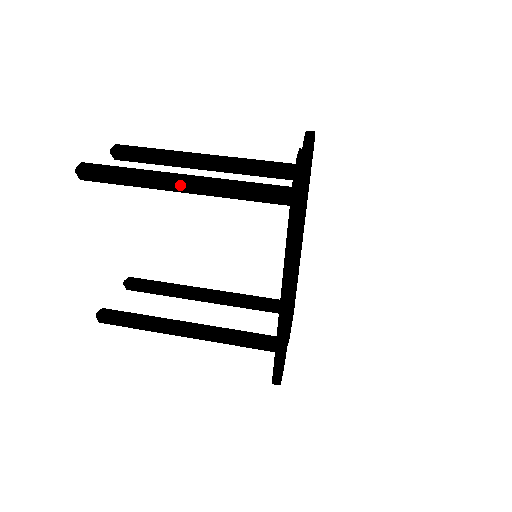
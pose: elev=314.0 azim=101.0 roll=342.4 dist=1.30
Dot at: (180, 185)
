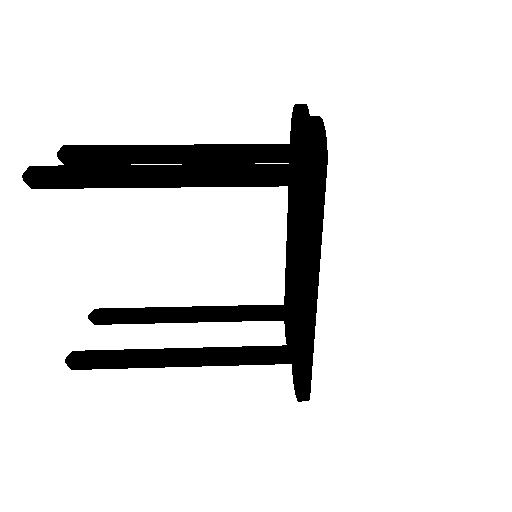
Dot at: (167, 178)
